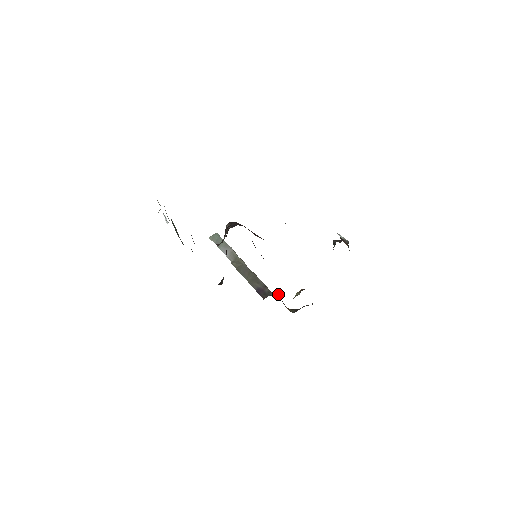
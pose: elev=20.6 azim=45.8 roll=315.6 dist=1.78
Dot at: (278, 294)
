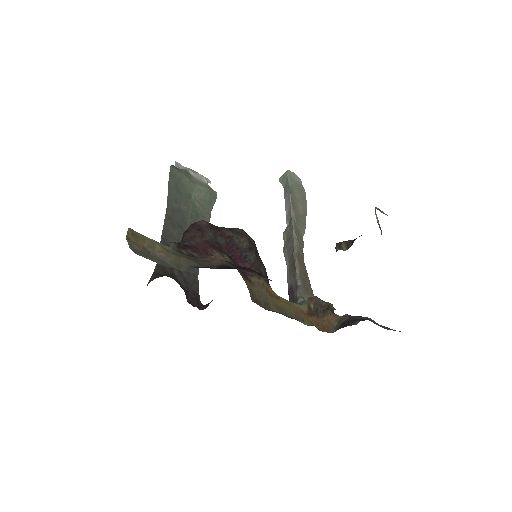
Dot at: (305, 304)
